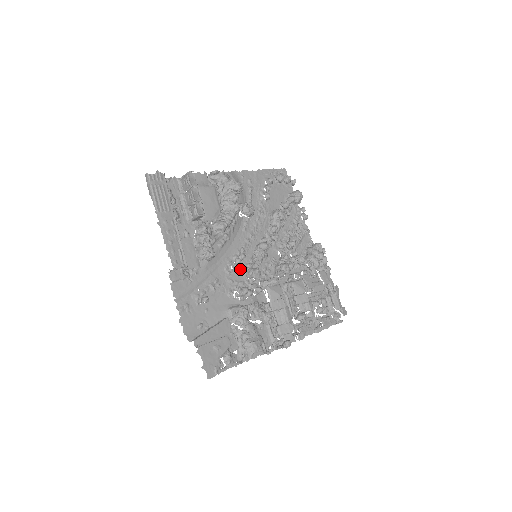
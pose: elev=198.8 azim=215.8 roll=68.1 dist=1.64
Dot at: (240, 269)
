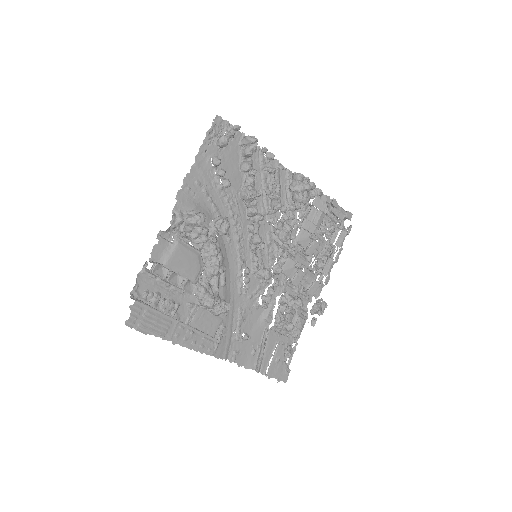
Dot at: (250, 279)
